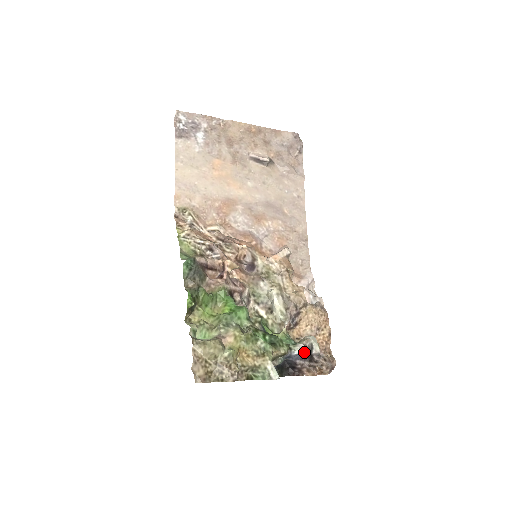
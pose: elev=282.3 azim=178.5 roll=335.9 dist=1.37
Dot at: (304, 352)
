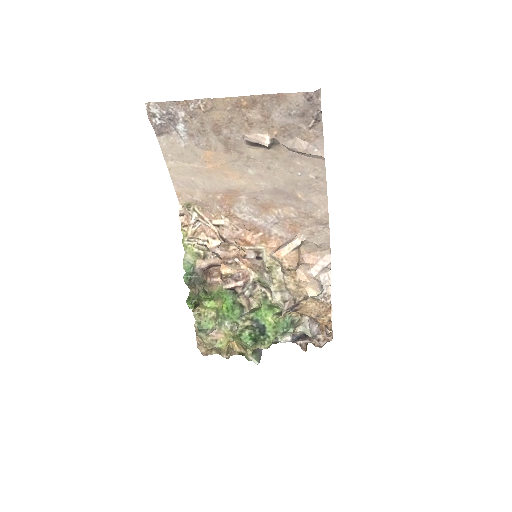
Dot at: (291, 341)
